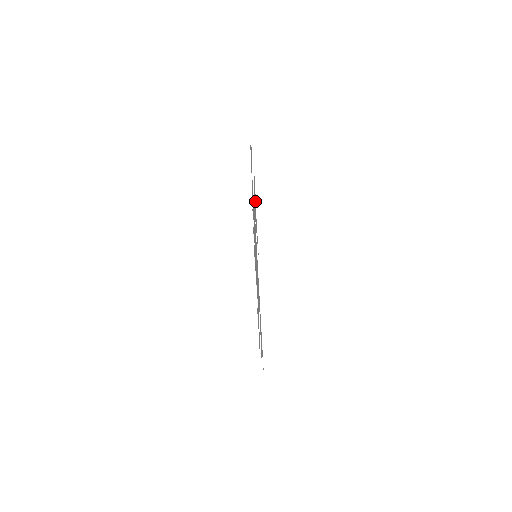
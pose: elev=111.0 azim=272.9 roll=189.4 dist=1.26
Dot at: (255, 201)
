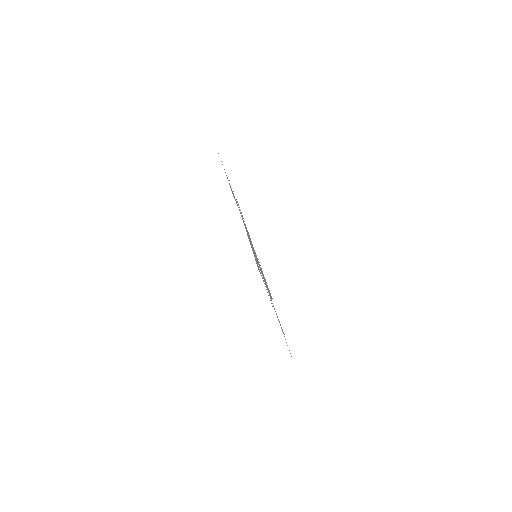
Dot at: occluded
